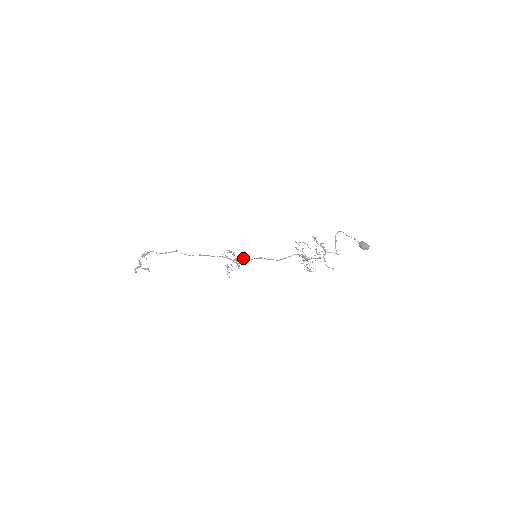
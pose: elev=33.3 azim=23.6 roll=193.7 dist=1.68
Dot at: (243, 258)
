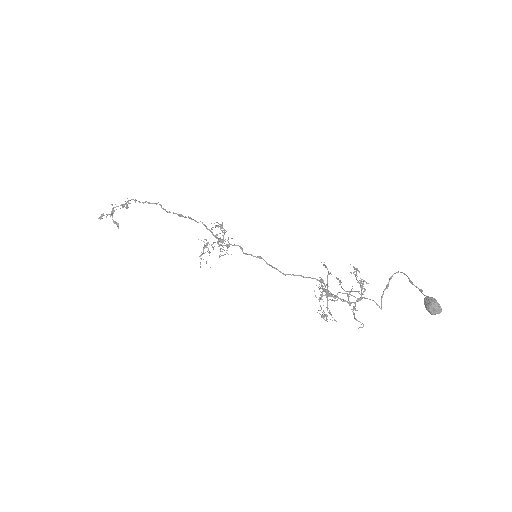
Dot at: (234, 244)
